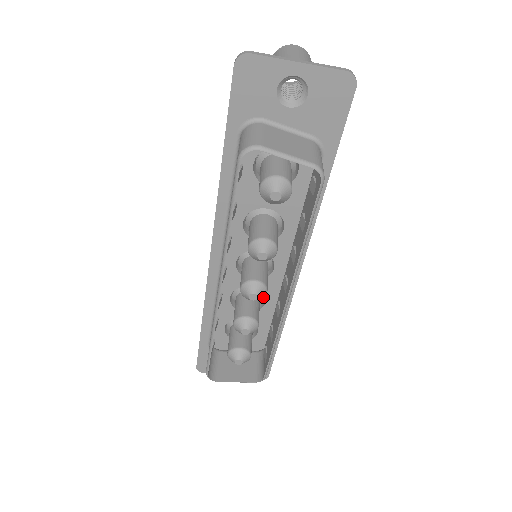
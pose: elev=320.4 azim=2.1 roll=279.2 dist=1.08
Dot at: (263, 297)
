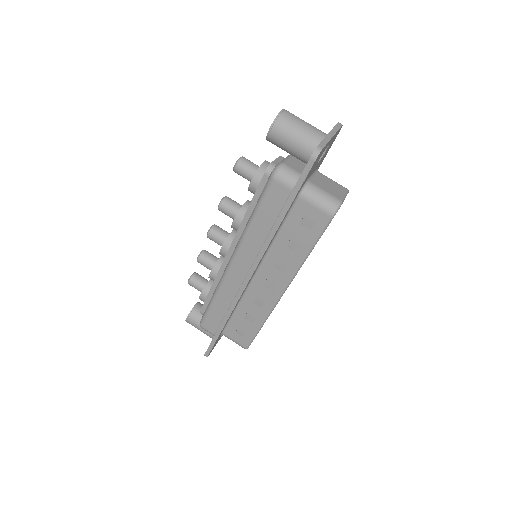
Dot at: occluded
